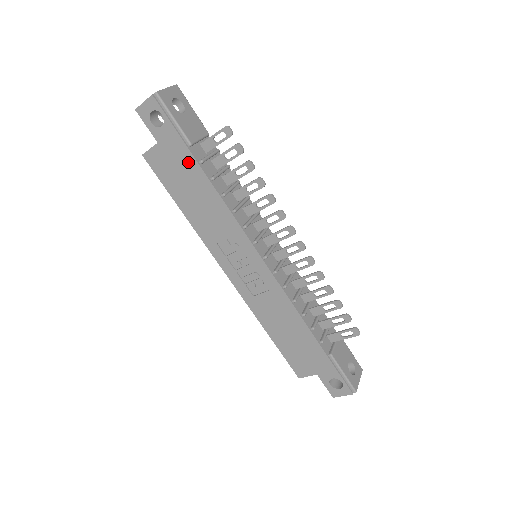
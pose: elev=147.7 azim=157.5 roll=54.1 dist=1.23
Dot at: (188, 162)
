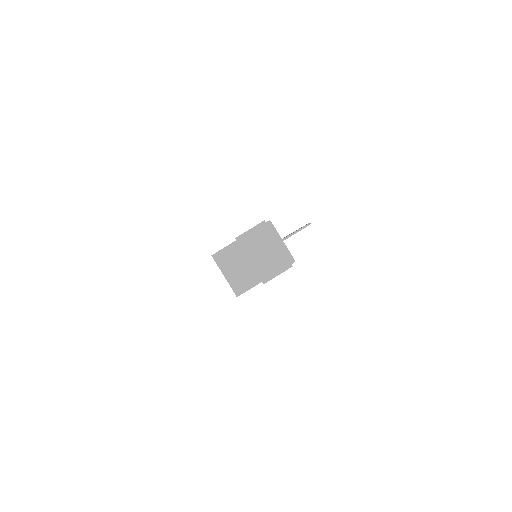
Dot at: occluded
